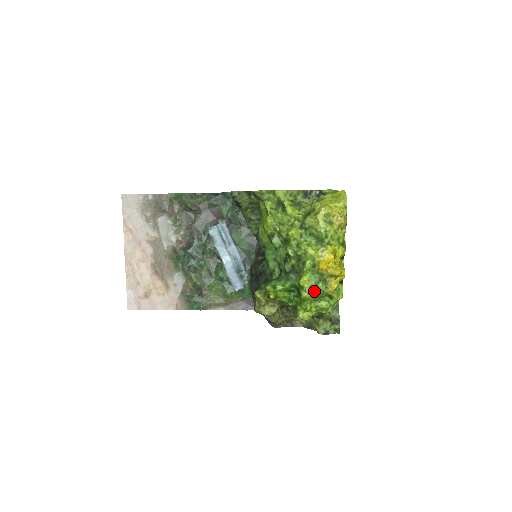
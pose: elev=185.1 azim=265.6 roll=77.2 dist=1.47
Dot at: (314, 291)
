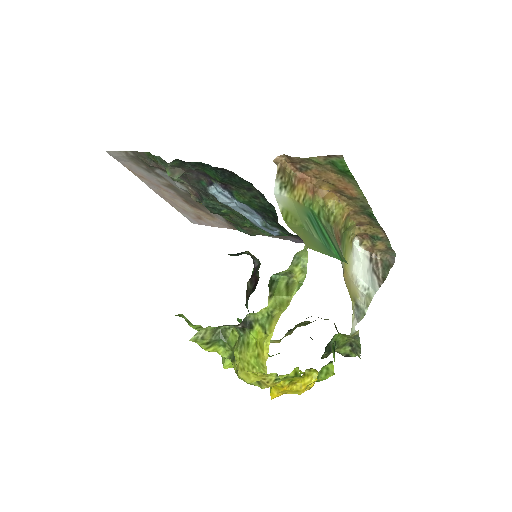
Dot at: occluded
